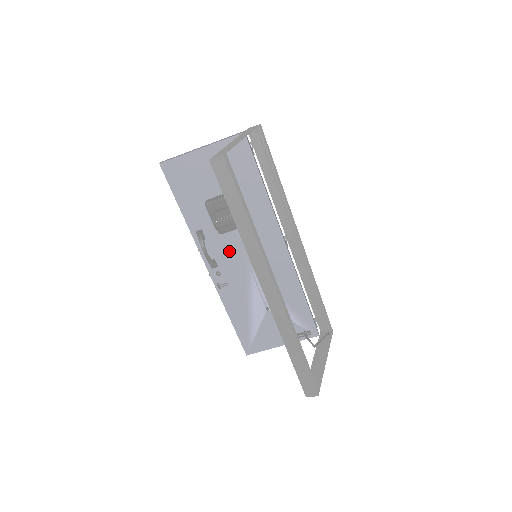
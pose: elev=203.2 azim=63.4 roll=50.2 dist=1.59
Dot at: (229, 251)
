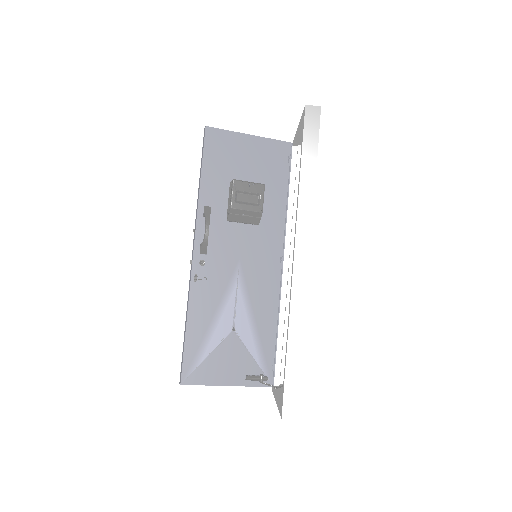
Dot at: (226, 243)
